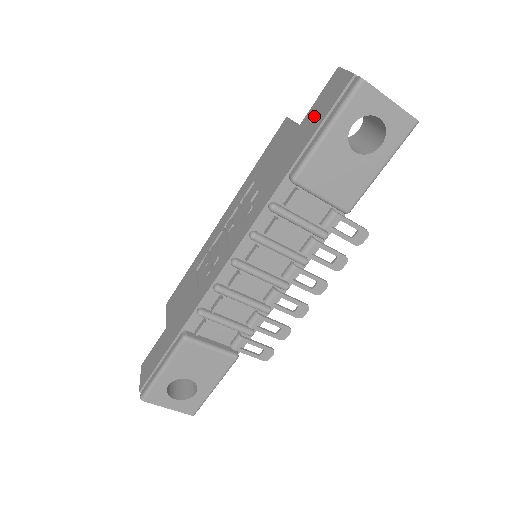
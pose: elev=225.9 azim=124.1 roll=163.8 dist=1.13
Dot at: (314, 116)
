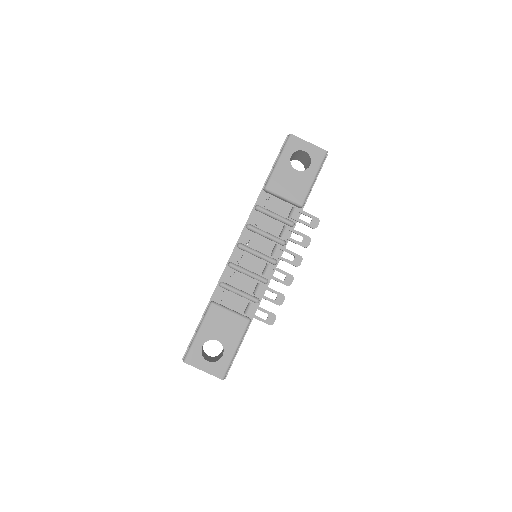
Dot at: occluded
